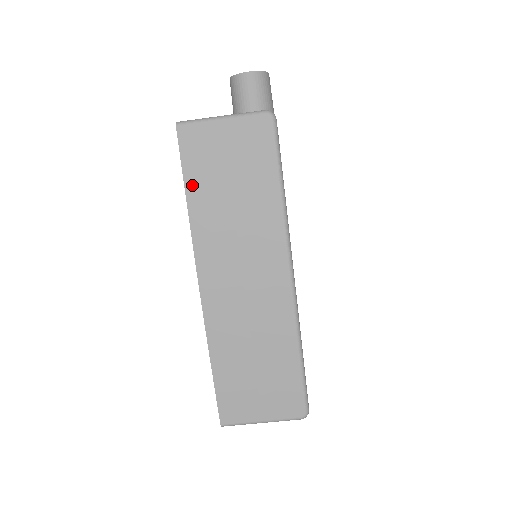
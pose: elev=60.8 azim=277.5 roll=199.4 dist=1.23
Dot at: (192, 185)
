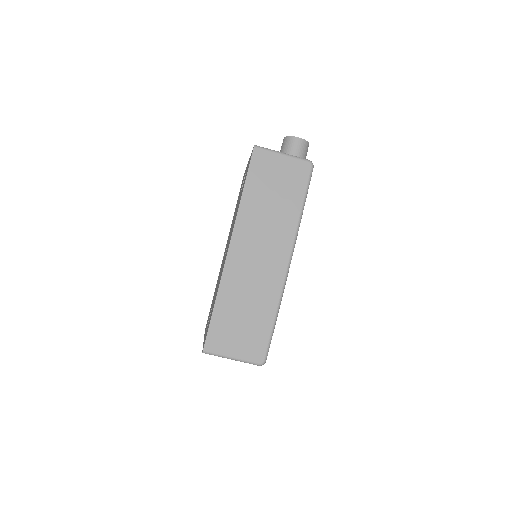
Dot at: (250, 184)
